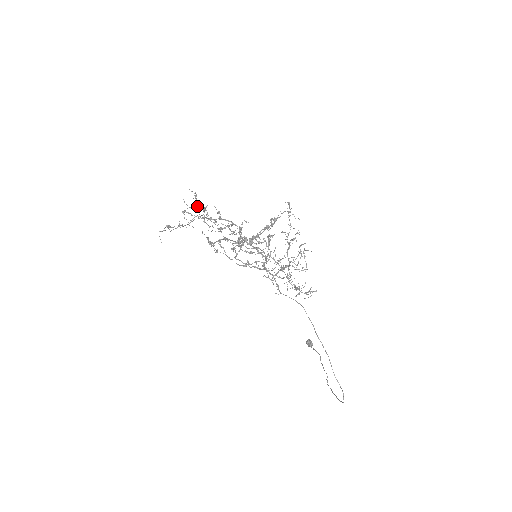
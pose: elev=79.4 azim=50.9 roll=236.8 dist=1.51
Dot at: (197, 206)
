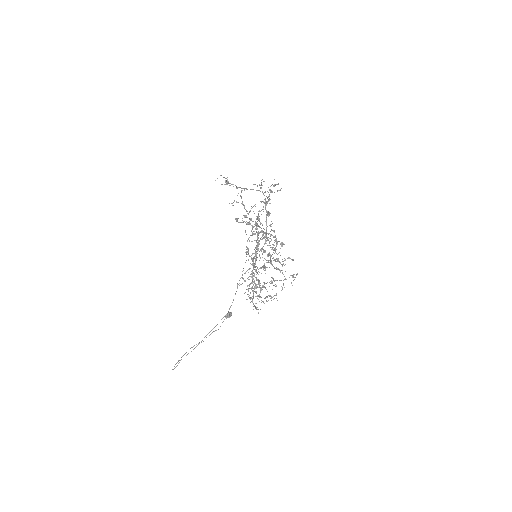
Dot at: (269, 189)
